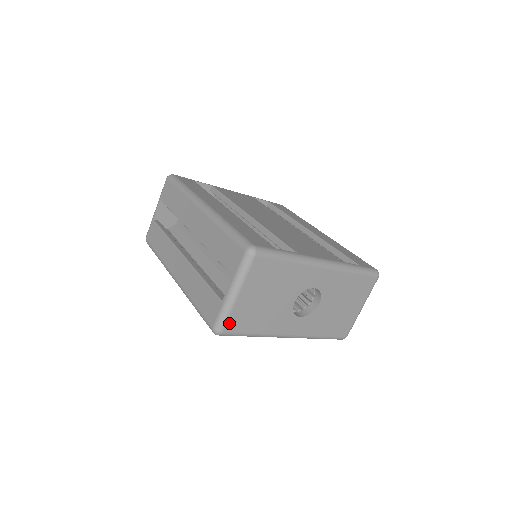
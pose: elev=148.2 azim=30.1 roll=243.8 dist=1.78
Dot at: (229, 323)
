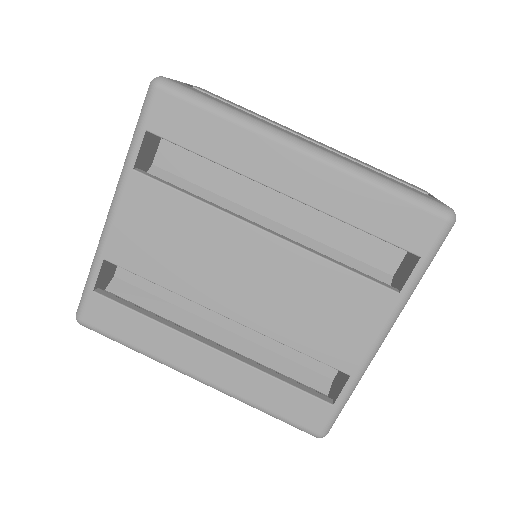
Dot at: occluded
